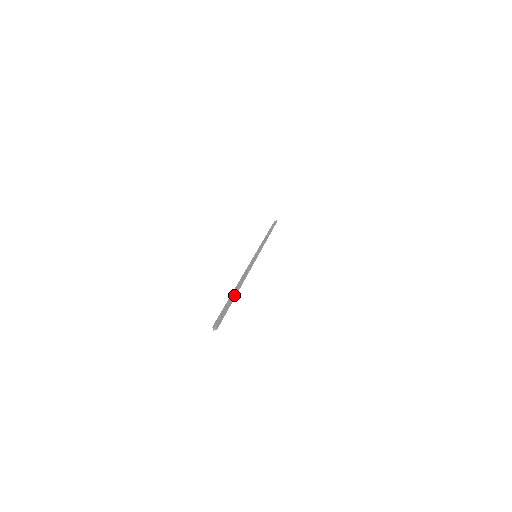
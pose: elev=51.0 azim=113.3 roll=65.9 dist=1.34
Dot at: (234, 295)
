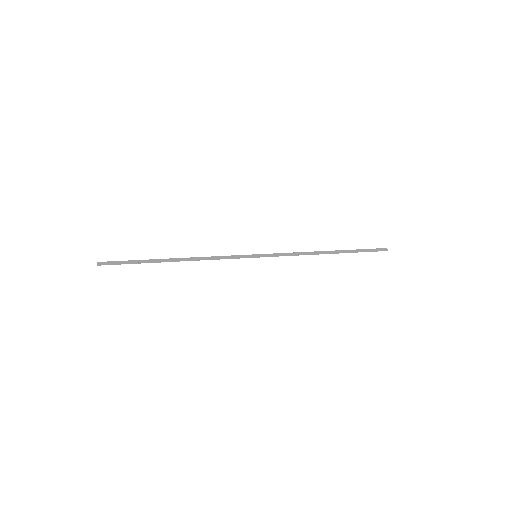
Dot at: (156, 260)
